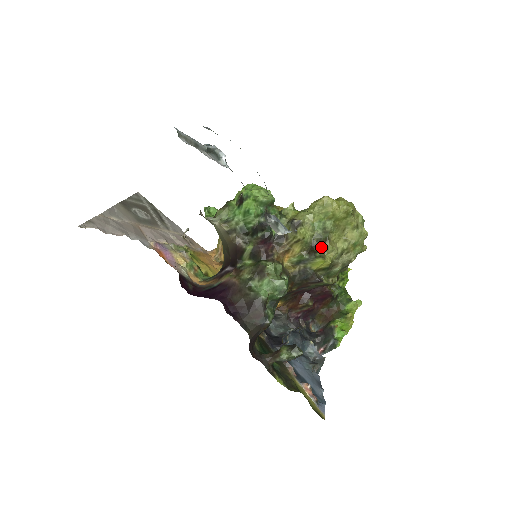
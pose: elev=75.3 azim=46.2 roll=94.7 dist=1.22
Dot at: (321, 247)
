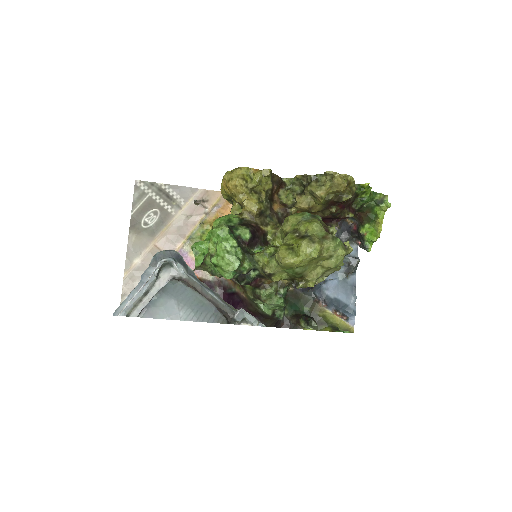
Dot at: (300, 279)
